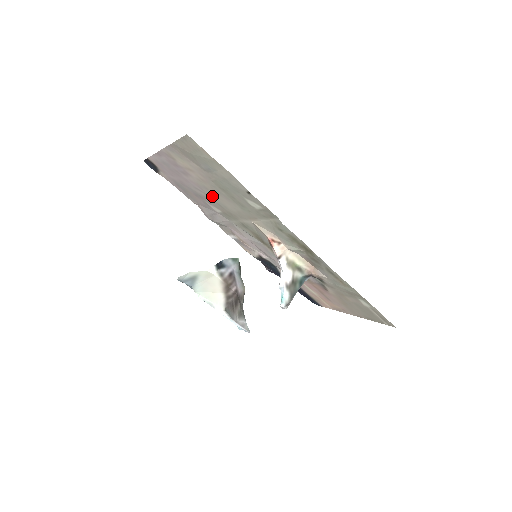
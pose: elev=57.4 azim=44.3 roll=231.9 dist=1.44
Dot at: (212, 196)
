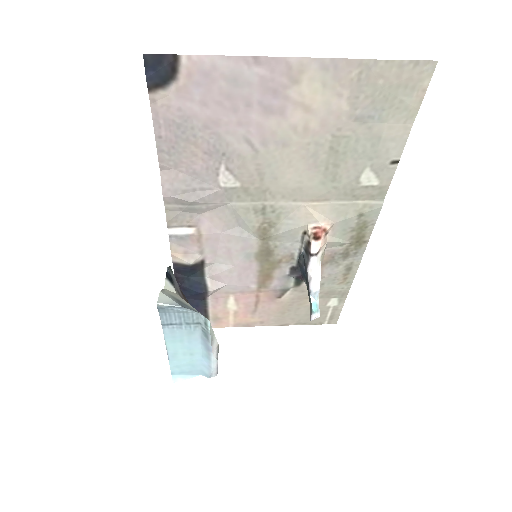
Dot at: (272, 158)
